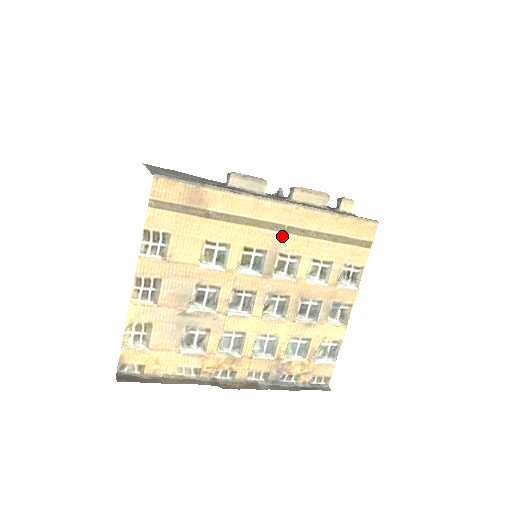
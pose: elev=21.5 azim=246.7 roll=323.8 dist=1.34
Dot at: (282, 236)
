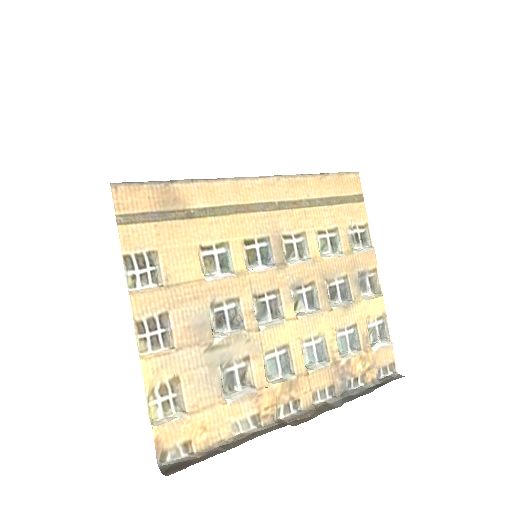
Dot at: (277, 215)
